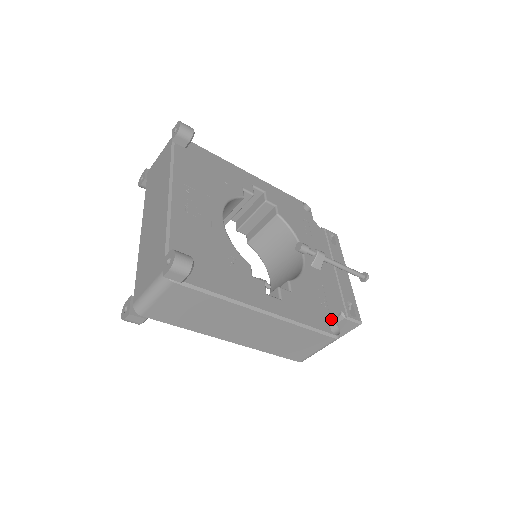
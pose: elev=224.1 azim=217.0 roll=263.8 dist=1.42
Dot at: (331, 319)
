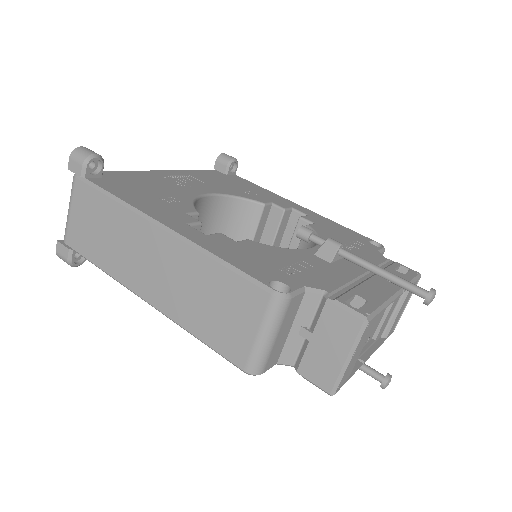
Dot at: (286, 281)
